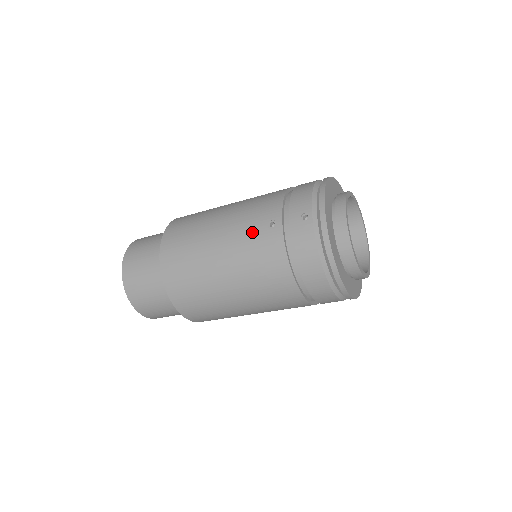
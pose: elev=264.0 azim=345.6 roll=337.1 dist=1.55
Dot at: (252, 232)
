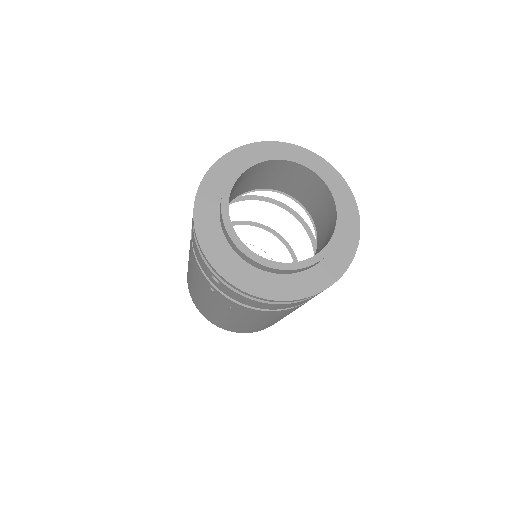
Dot at: (212, 297)
